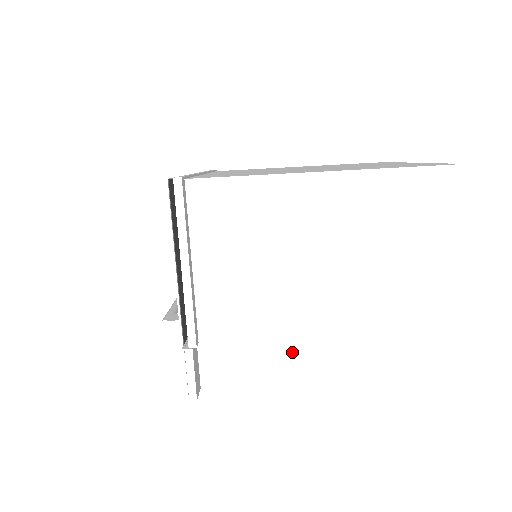
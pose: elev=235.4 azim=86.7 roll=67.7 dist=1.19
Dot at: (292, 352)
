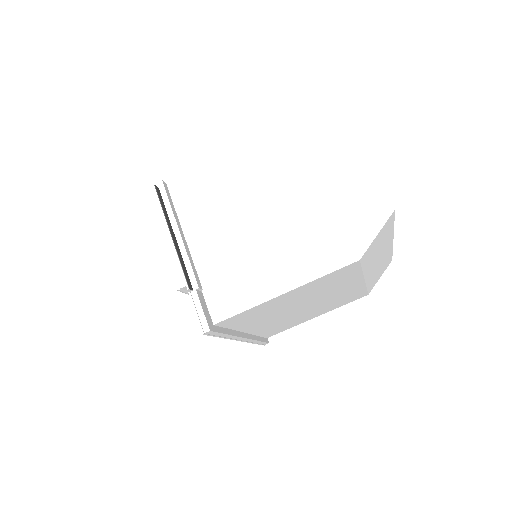
Dot at: (272, 269)
